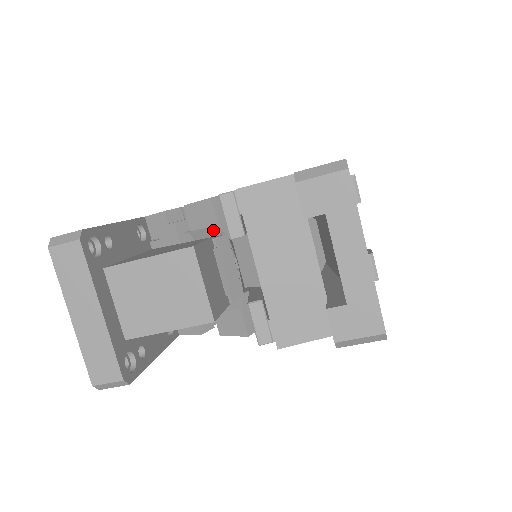
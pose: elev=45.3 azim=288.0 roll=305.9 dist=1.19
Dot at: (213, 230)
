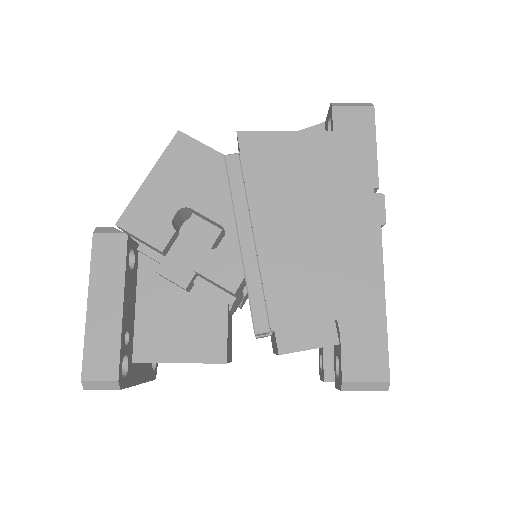
Dot at: occluded
